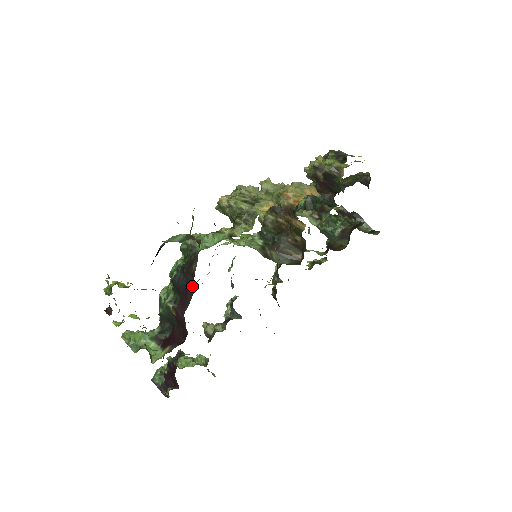
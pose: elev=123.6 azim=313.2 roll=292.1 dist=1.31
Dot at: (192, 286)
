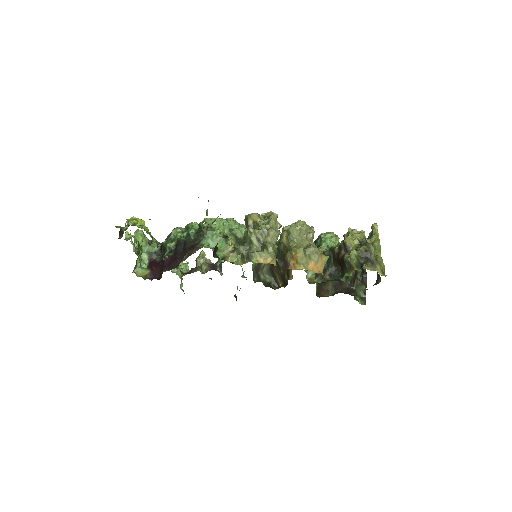
Dot at: (180, 261)
